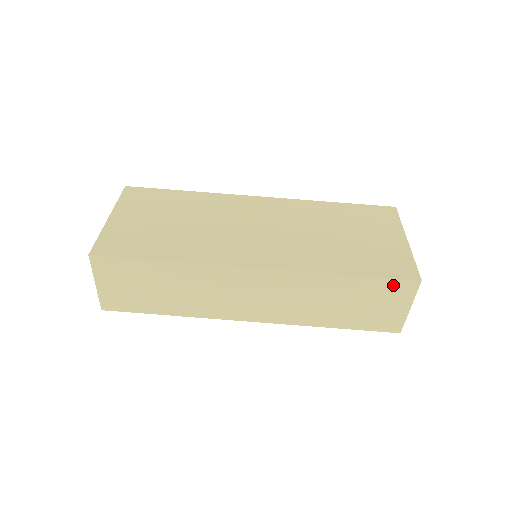
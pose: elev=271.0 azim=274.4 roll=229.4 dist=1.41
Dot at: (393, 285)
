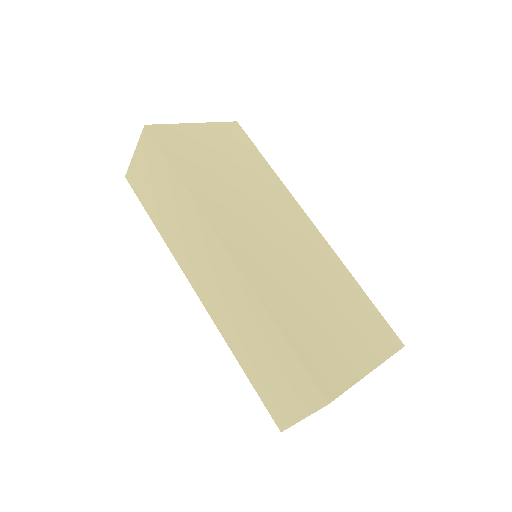
Dot at: (305, 381)
